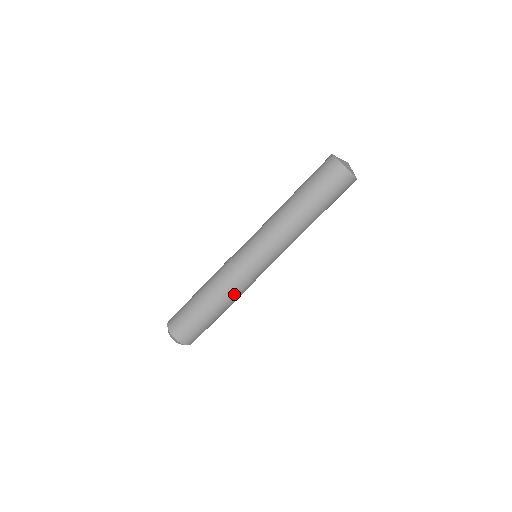
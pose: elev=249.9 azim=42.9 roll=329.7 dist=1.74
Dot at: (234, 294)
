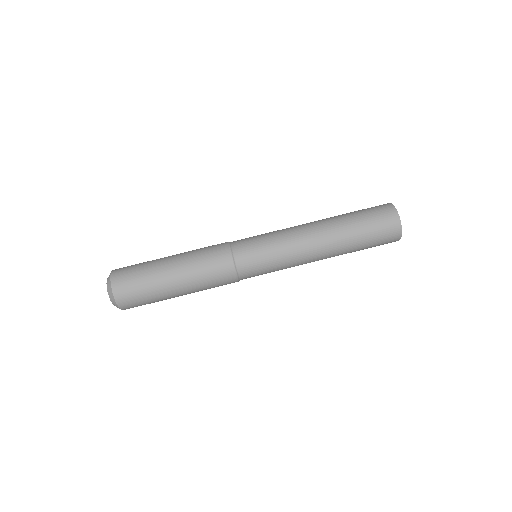
Dot at: (210, 275)
